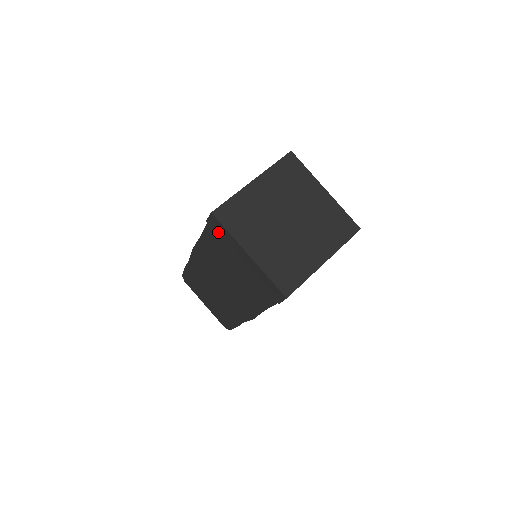
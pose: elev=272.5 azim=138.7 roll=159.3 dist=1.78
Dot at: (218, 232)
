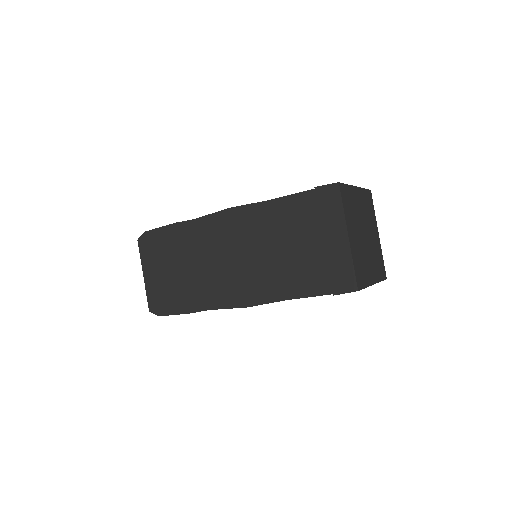
Dot at: (322, 203)
